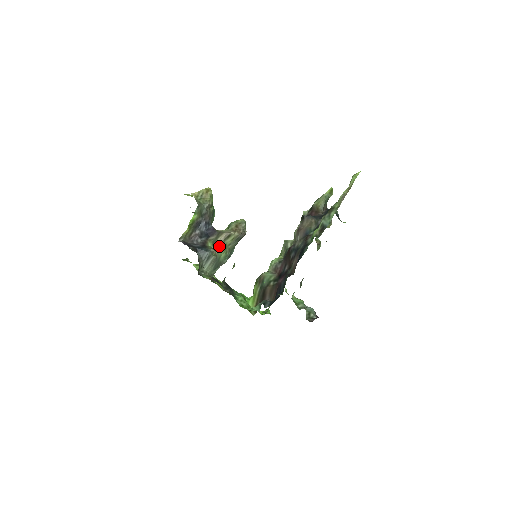
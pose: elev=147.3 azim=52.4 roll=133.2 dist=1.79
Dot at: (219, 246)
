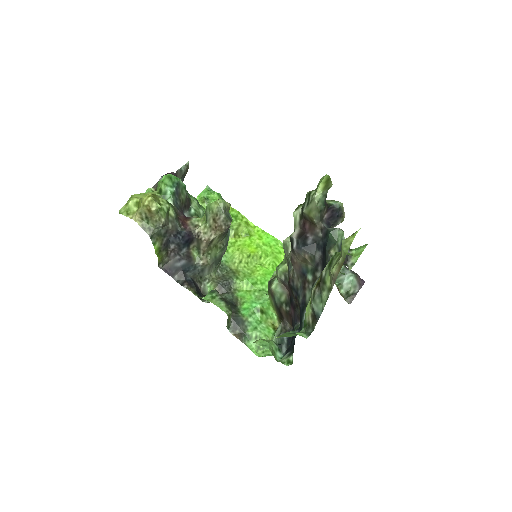
Dot at: (207, 251)
